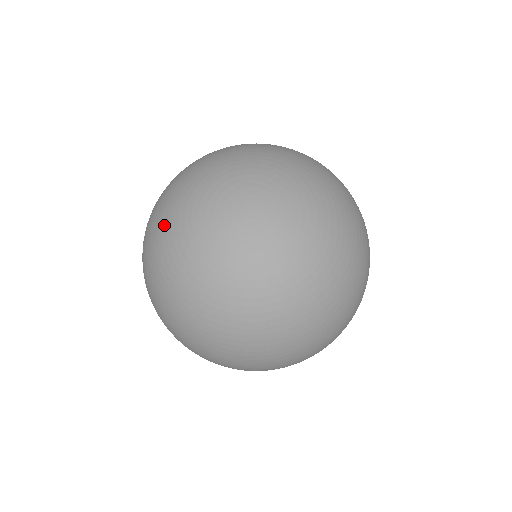
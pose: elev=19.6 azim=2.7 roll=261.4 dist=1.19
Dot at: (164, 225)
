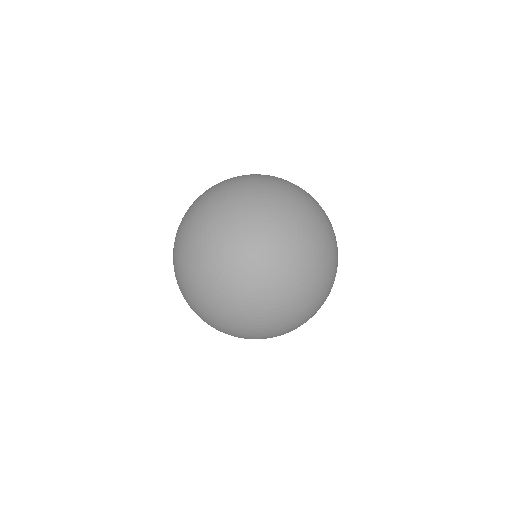
Dot at: (213, 204)
